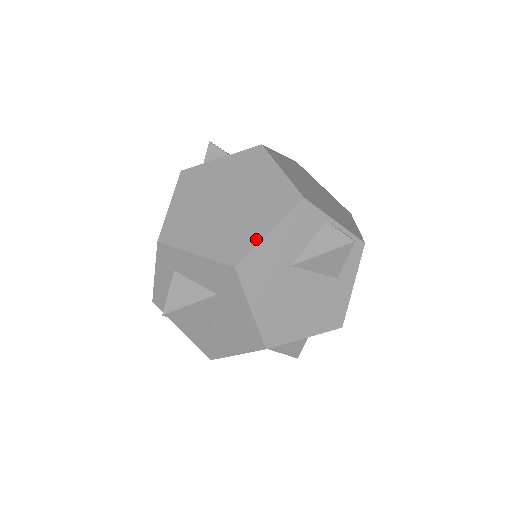
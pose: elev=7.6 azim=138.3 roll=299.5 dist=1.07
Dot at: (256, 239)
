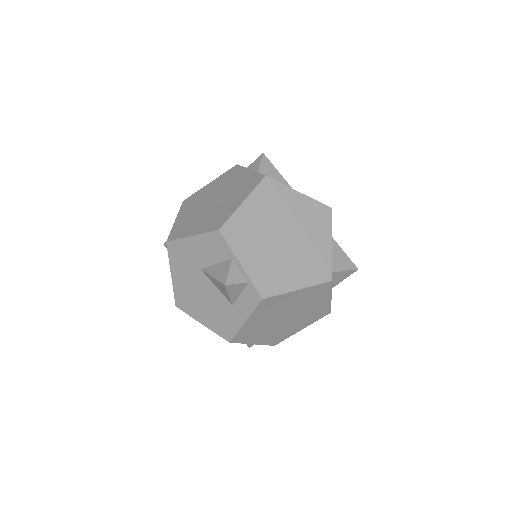
Dot at: (185, 235)
